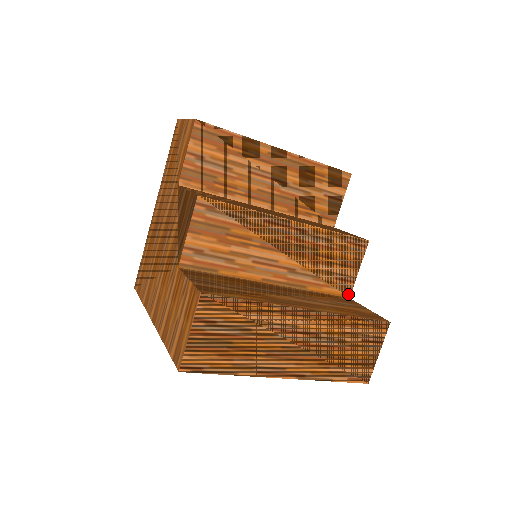
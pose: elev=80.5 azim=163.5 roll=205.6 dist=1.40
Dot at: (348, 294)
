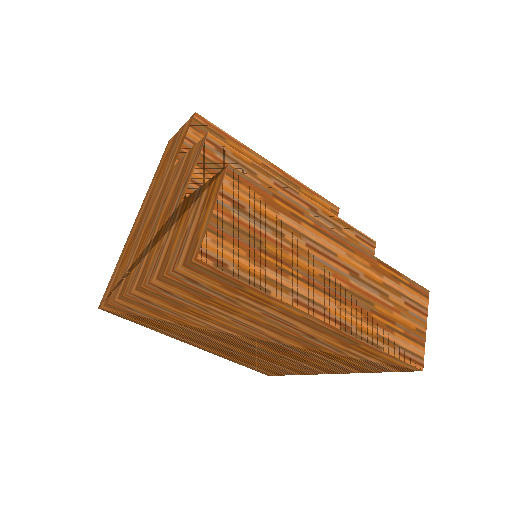
Dot at: occluded
